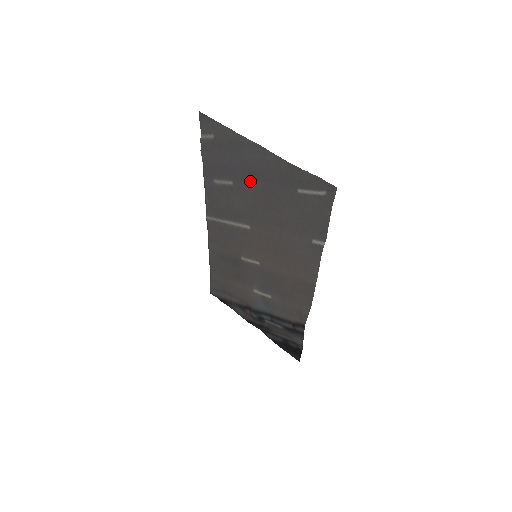
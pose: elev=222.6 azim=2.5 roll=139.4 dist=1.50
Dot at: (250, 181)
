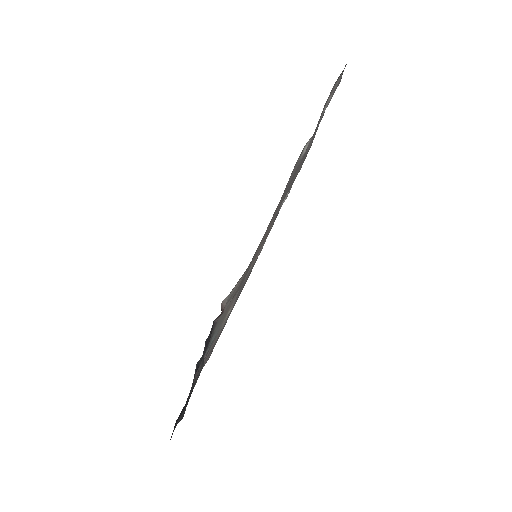
Dot at: occluded
